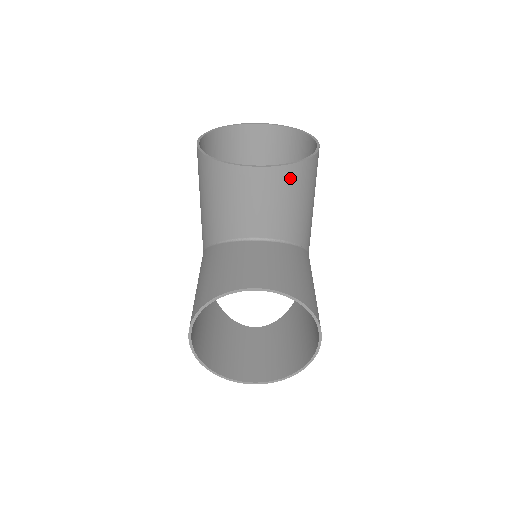
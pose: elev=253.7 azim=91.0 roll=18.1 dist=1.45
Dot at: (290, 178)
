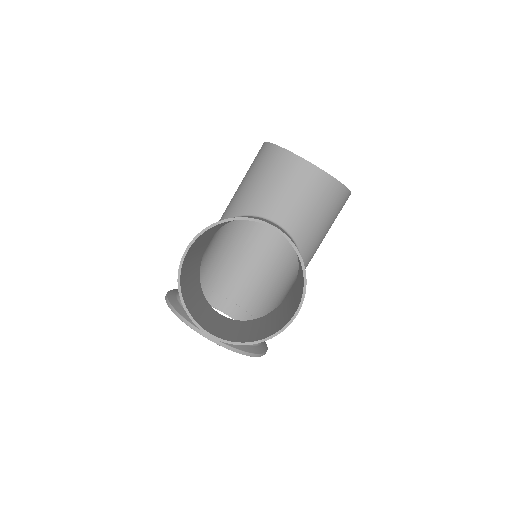
Dot at: (327, 188)
